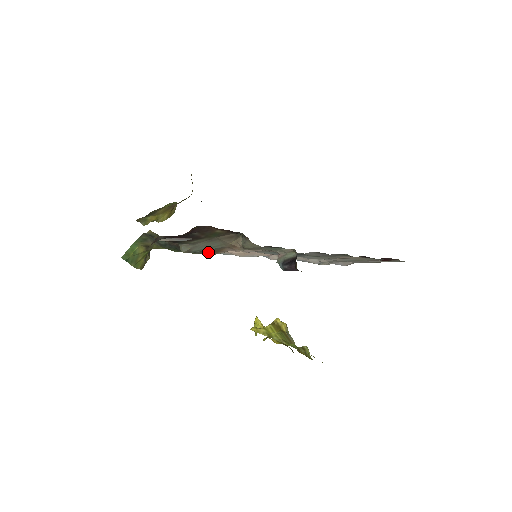
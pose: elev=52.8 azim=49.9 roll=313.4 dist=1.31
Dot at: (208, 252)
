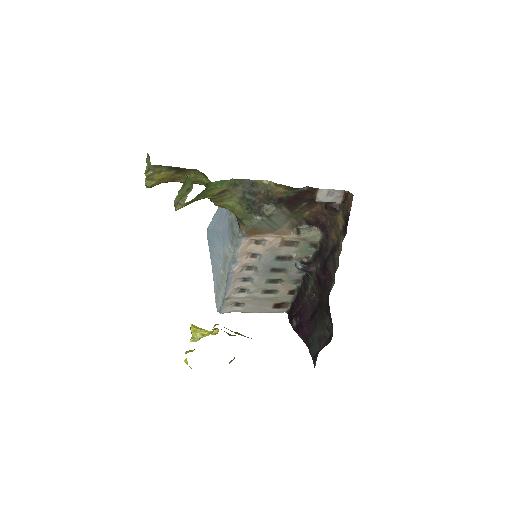
Dot at: (253, 229)
